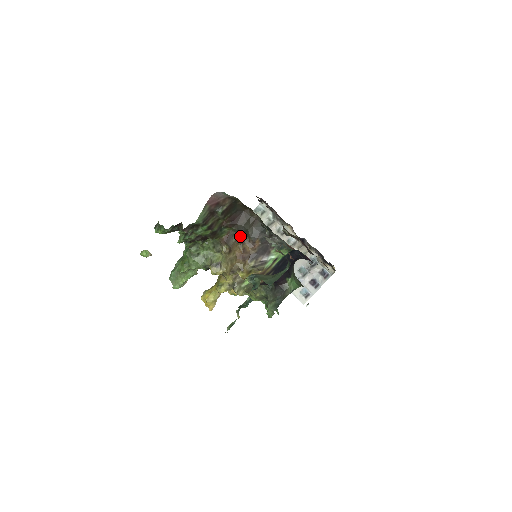
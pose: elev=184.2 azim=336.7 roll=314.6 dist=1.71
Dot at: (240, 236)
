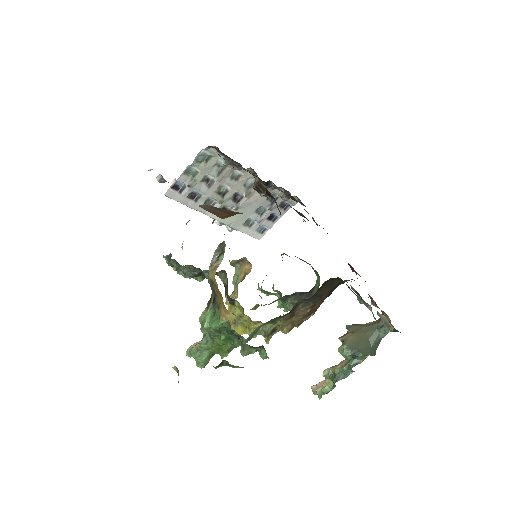
Dot at: (310, 302)
